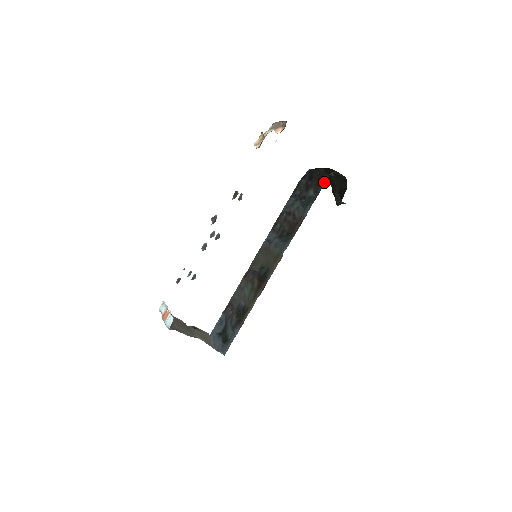
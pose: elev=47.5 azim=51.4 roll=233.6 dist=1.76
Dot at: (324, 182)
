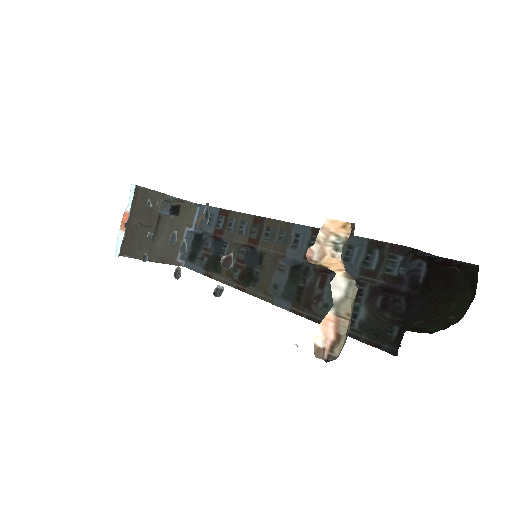
Dot at: (377, 344)
